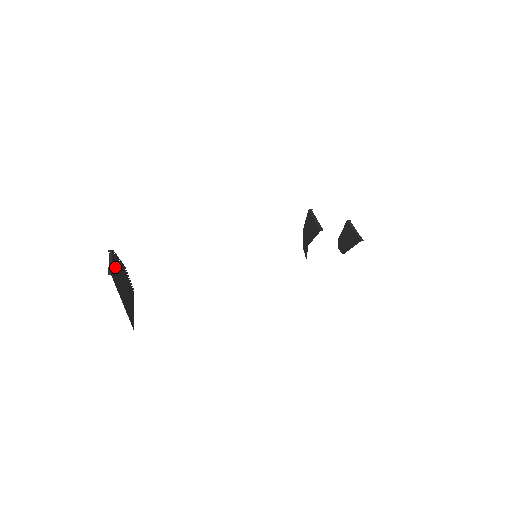
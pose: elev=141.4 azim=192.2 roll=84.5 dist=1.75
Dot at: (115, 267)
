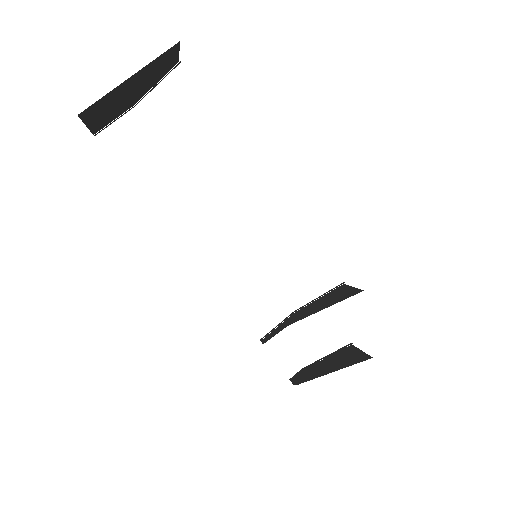
Dot at: (166, 65)
